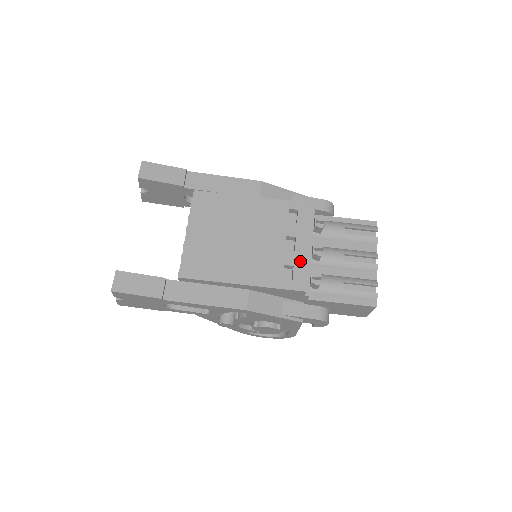
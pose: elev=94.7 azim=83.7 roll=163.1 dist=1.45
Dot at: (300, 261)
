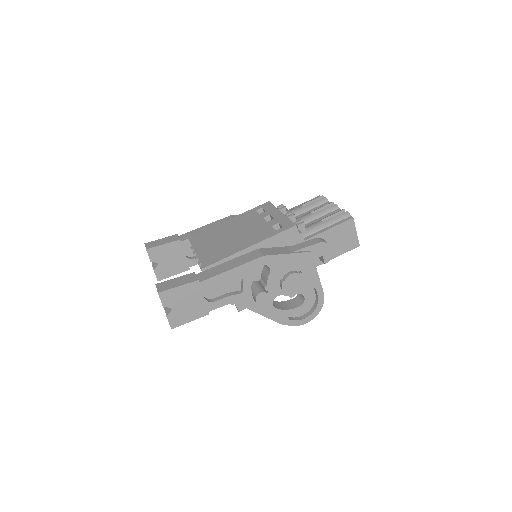
Dot at: (281, 219)
